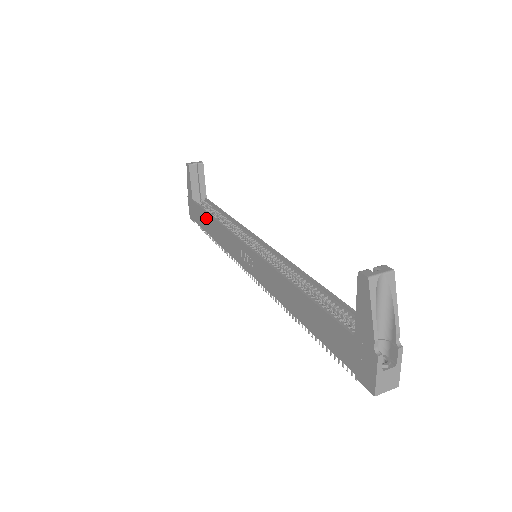
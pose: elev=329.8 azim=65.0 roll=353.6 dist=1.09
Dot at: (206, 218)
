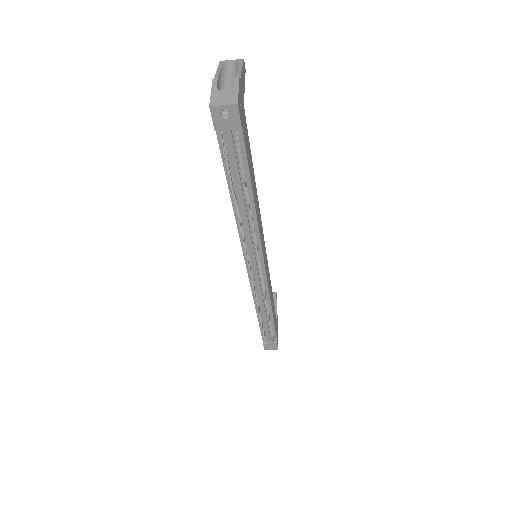
Dot at: occluded
